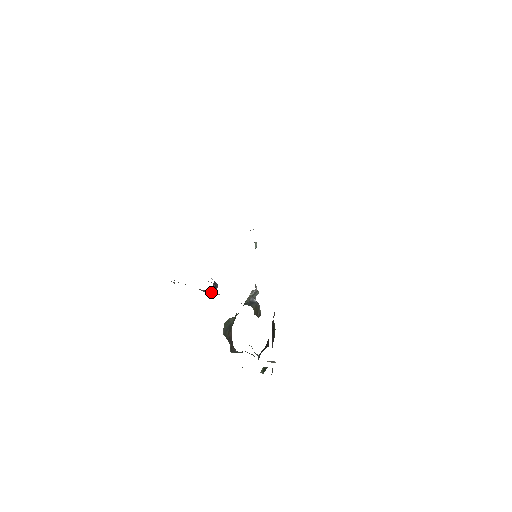
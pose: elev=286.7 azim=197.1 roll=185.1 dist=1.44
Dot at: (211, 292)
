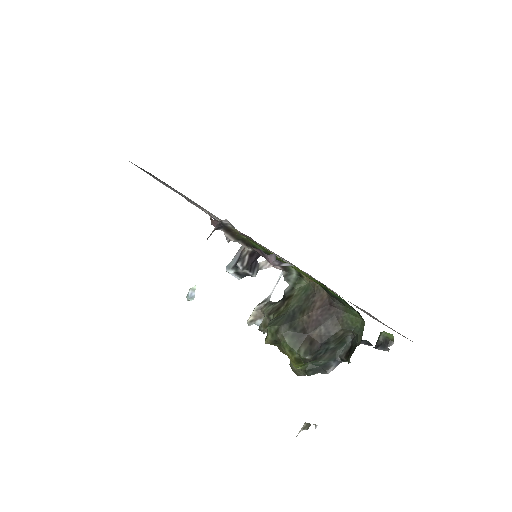
Dot at: (254, 264)
